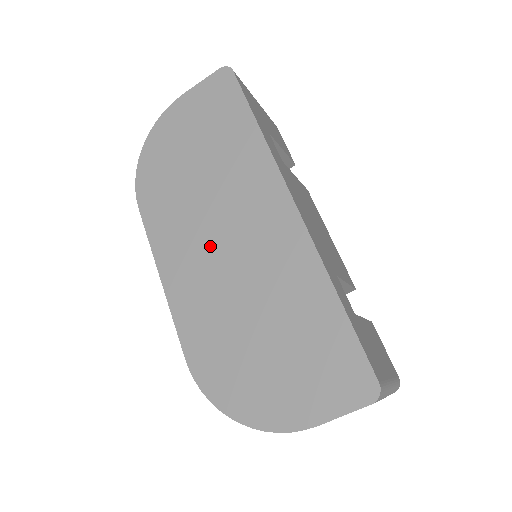
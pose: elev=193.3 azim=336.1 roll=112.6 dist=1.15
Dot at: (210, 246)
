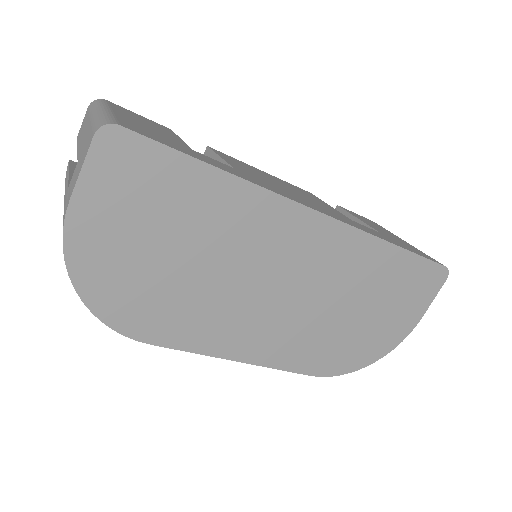
Dot at: (265, 304)
